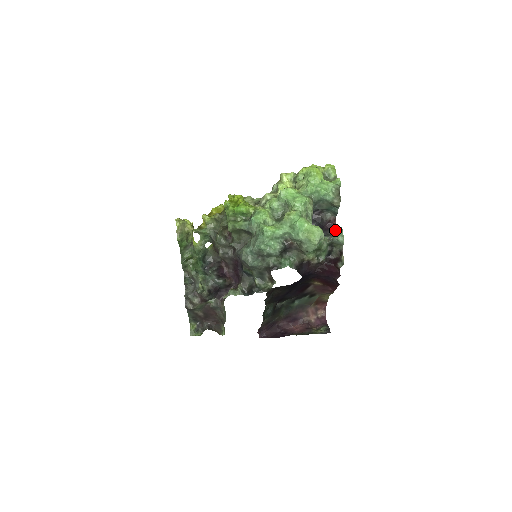
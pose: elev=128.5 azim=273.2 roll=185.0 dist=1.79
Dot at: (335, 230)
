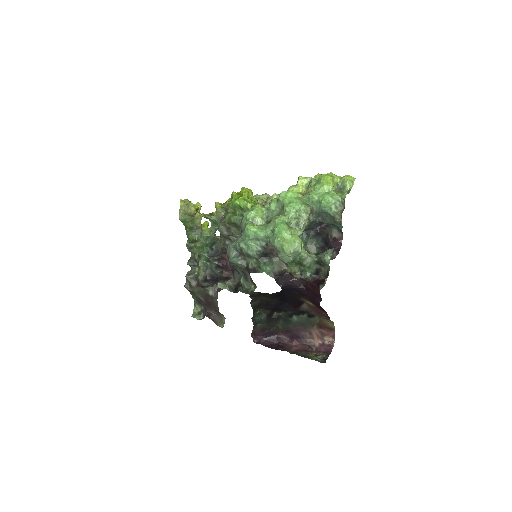
Dot at: (338, 250)
